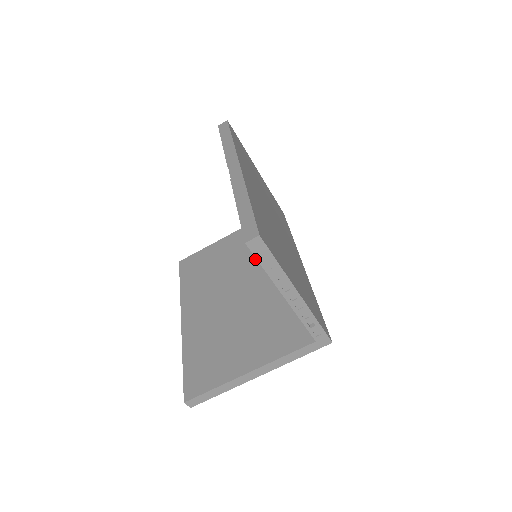
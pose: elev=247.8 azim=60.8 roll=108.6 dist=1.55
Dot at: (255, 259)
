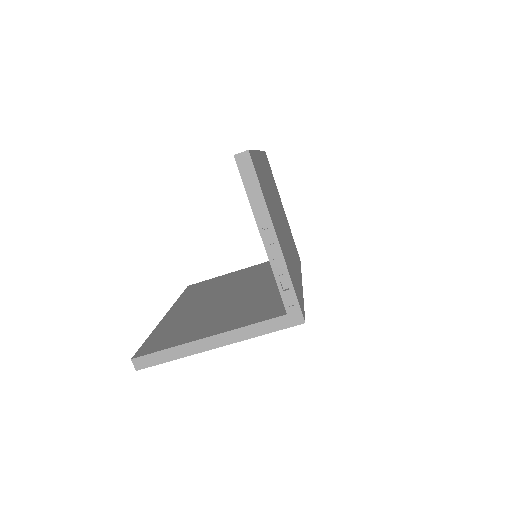
Dot at: (258, 278)
